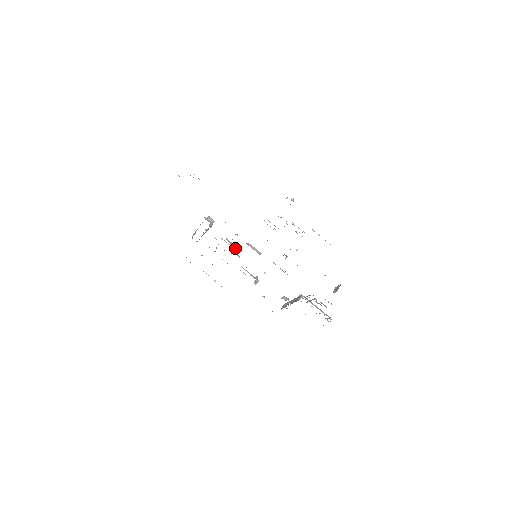
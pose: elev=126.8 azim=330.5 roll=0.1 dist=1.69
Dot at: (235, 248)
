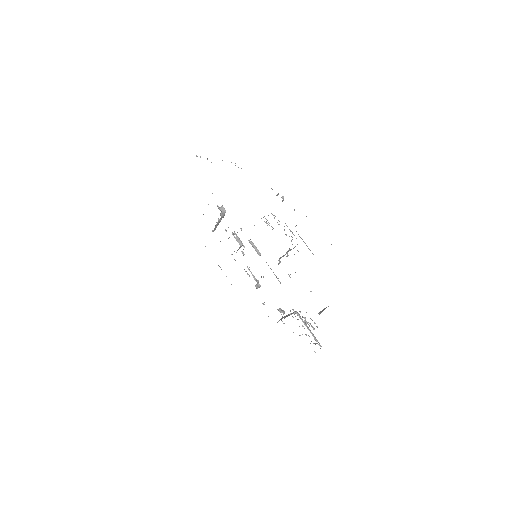
Dot at: (241, 244)
